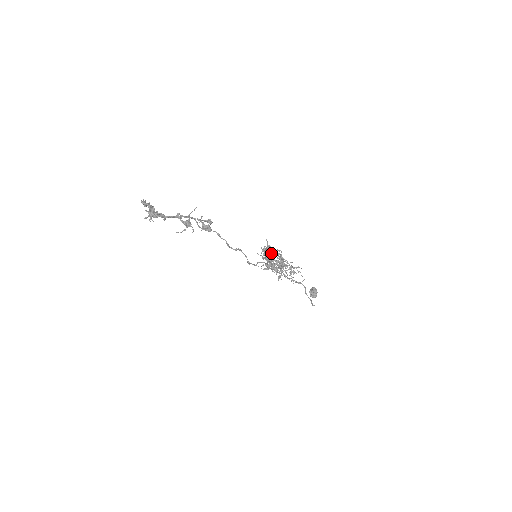
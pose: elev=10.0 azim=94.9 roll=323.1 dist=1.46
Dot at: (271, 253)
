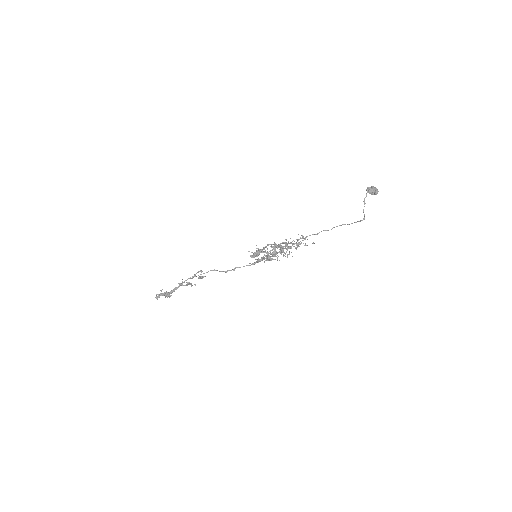
Dot at: (262, 252)
